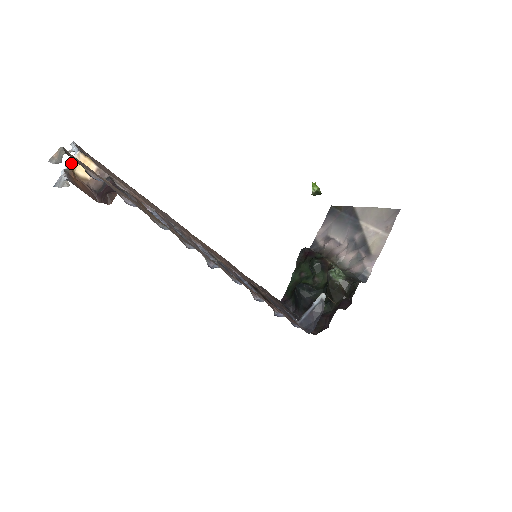
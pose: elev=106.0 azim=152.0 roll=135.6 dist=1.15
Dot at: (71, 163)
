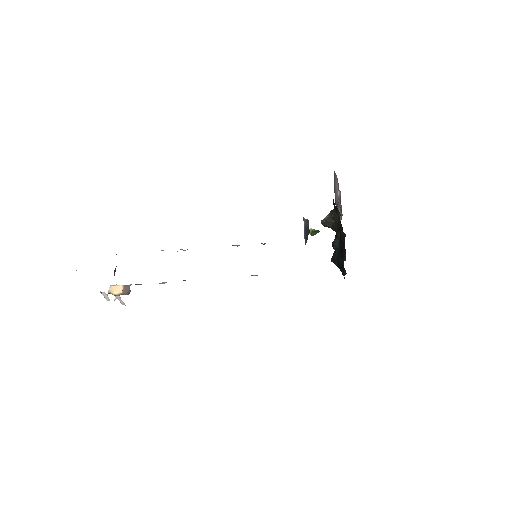
Dot at: (108, 292)
